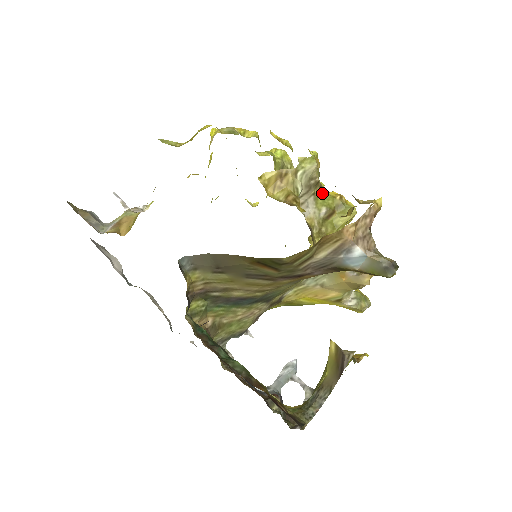
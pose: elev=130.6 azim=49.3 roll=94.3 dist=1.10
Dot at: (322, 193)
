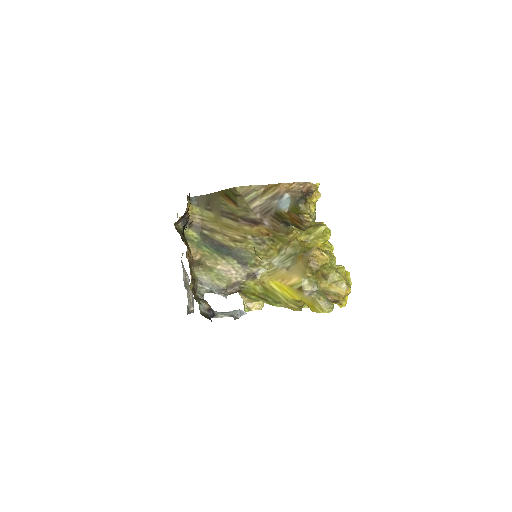
Dot at: occluded
